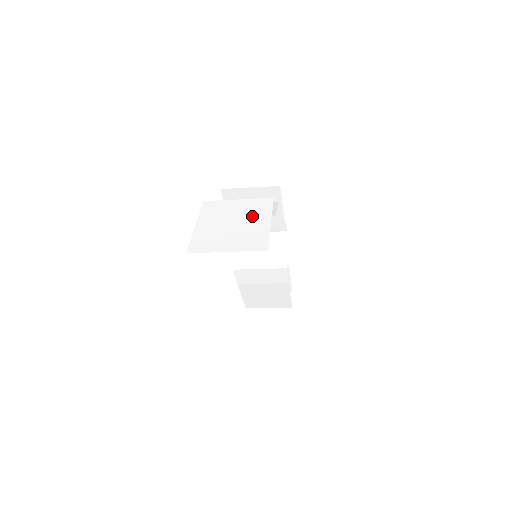
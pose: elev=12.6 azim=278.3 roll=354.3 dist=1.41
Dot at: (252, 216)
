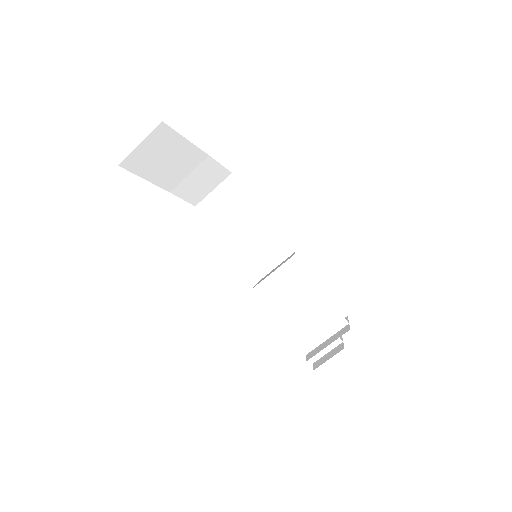
Dot at: occluded
